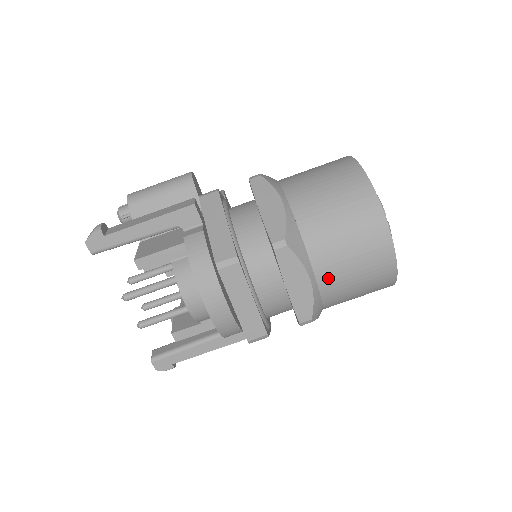
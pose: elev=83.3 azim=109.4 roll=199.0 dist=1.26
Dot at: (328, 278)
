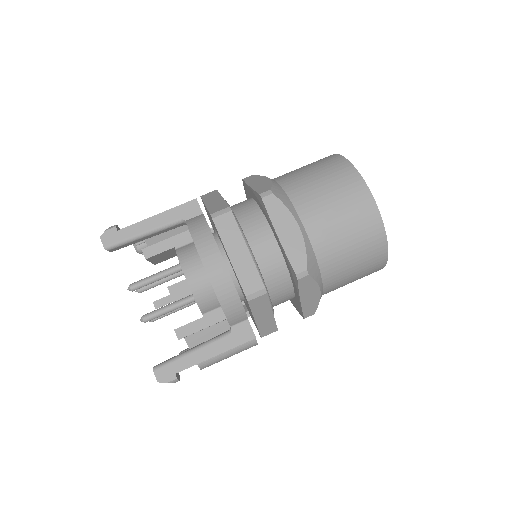
Dot at: (317, 228)
